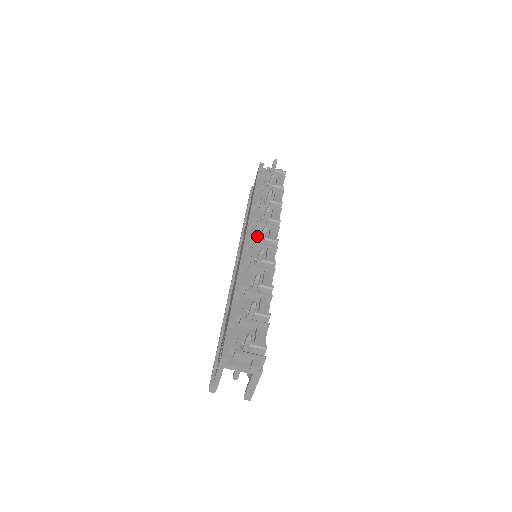
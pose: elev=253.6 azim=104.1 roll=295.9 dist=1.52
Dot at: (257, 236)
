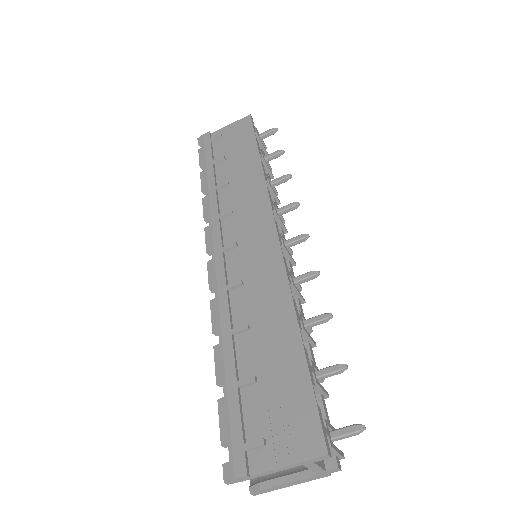
Dot at: (283, 236)
